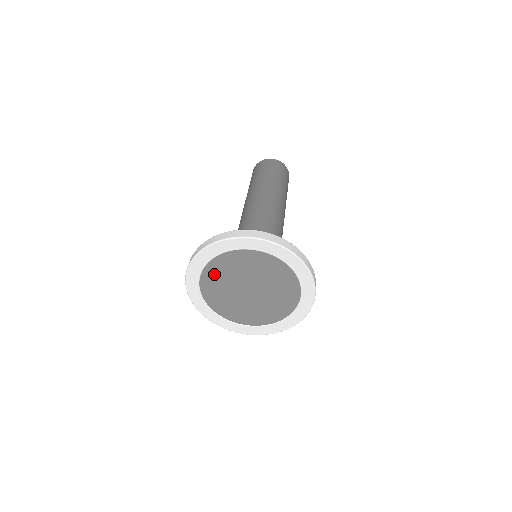
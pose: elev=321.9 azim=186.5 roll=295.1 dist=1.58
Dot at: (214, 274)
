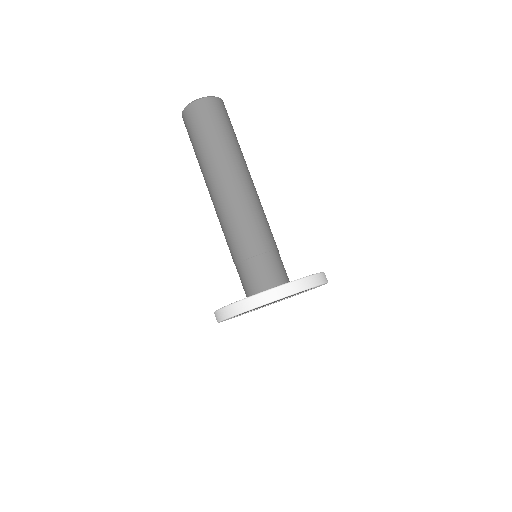
Dot at: occluded
